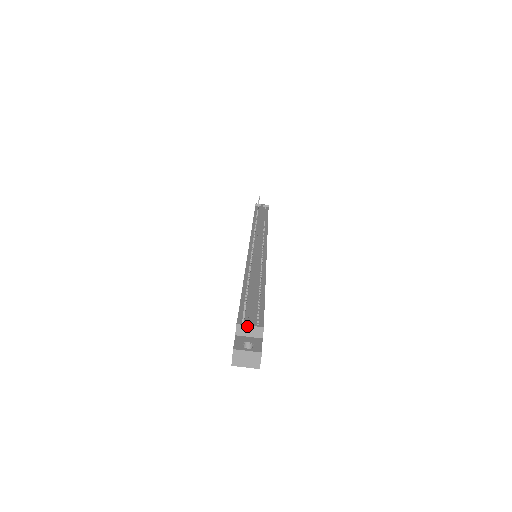
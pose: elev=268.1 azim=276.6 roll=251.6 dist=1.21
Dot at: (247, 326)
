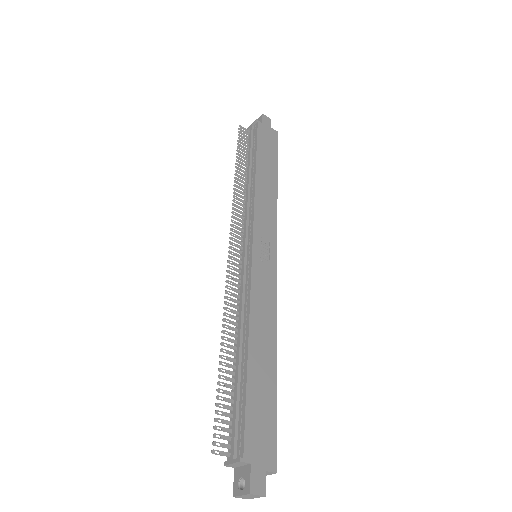
Dot at: (230, 464)
